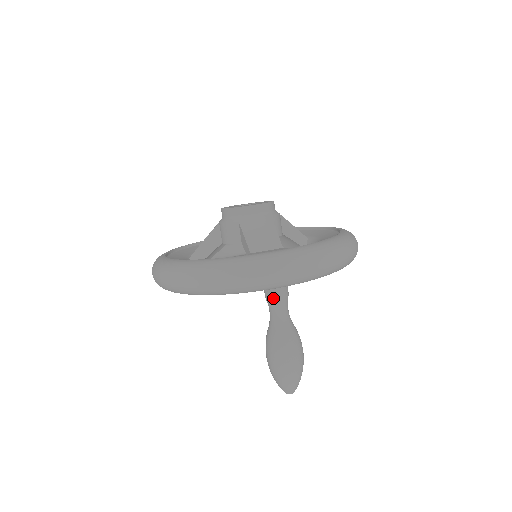
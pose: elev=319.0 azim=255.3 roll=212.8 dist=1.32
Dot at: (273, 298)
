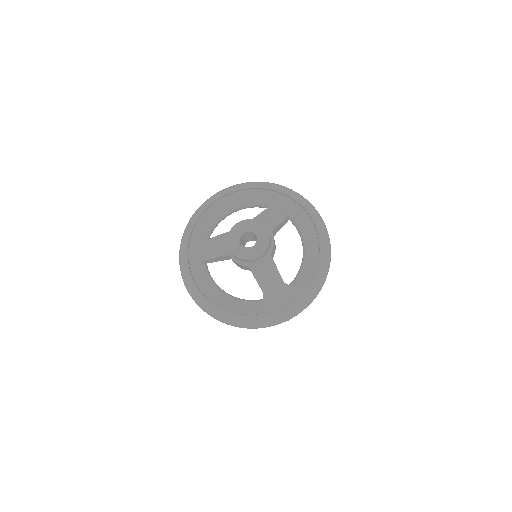
Dot at: occluded
